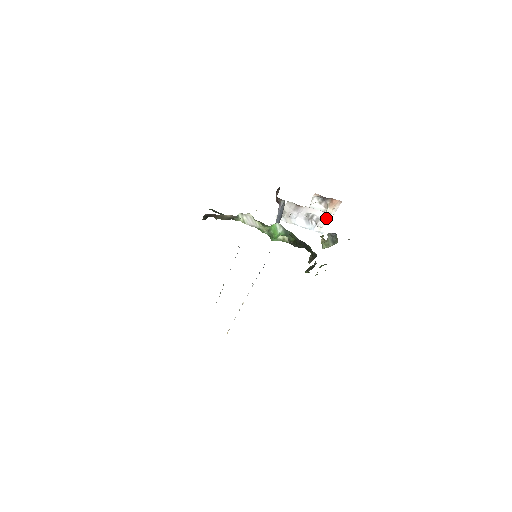
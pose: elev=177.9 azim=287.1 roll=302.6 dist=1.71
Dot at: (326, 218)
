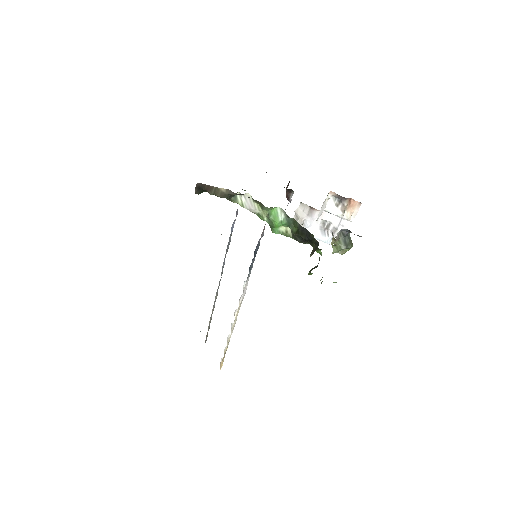
Dot at: (344, 227)
